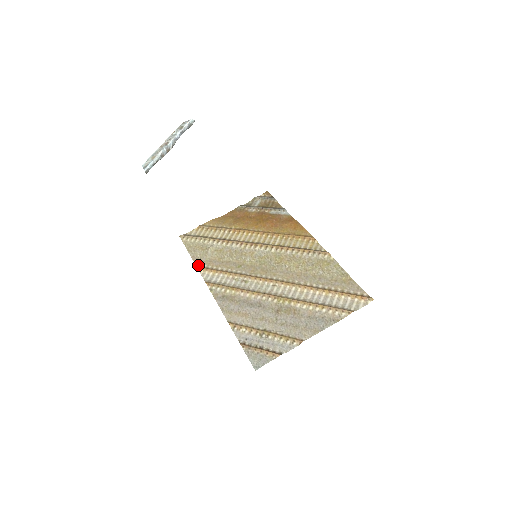
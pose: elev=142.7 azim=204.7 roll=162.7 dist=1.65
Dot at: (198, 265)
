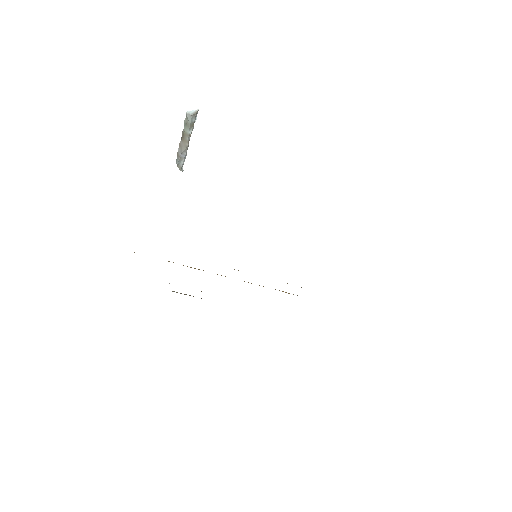
Dot at: occluded
